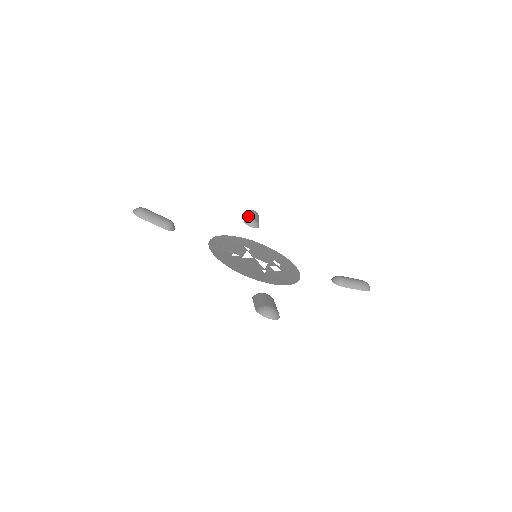
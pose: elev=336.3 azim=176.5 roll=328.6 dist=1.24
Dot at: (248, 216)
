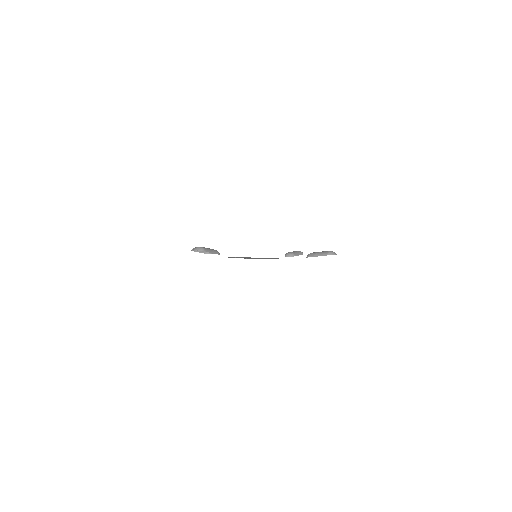
Dot at: occluded
